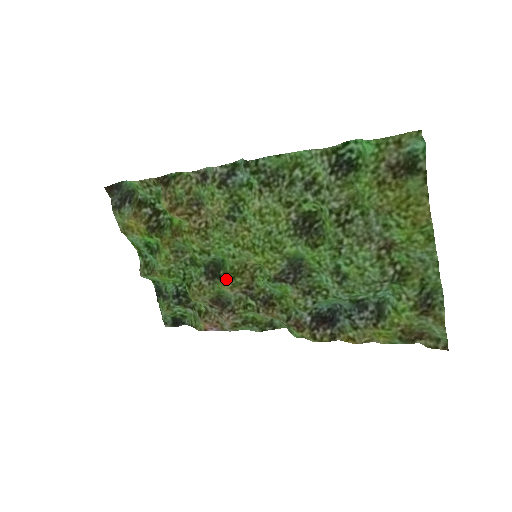
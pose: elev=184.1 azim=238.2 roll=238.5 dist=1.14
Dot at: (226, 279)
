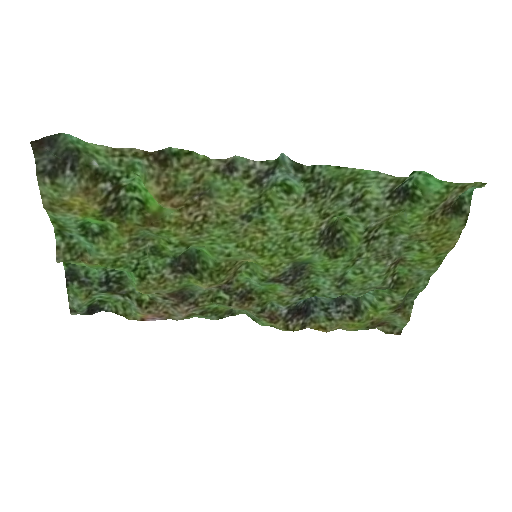
Dot at: (207, 276)
